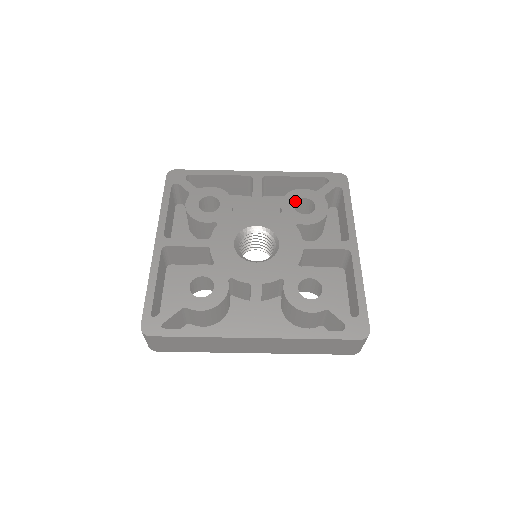
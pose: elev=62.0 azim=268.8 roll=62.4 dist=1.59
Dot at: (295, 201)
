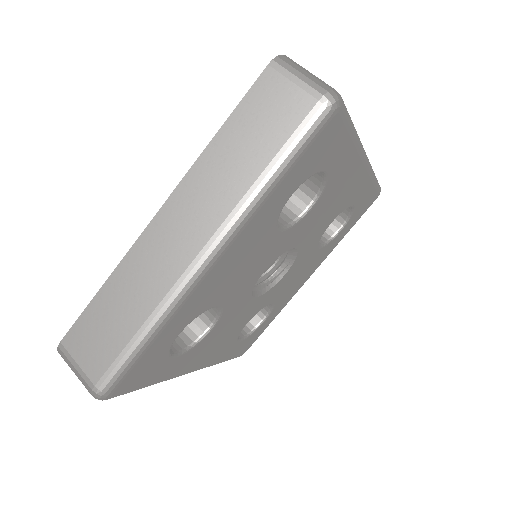
Dot at: occluded
